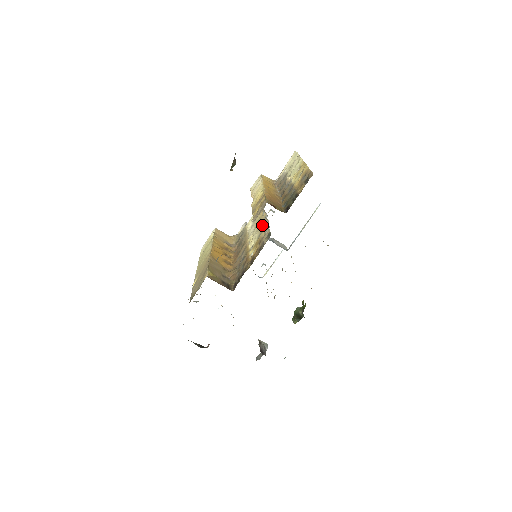
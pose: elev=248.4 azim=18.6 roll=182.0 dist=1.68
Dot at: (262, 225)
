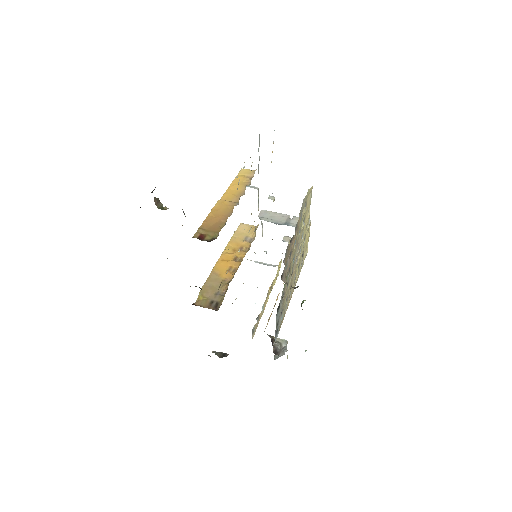
Dot at: occluded
